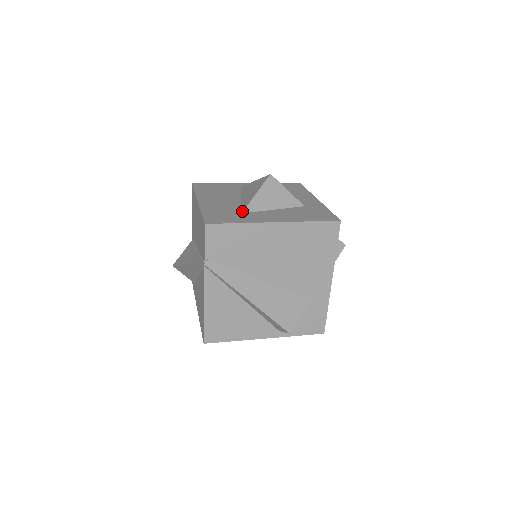
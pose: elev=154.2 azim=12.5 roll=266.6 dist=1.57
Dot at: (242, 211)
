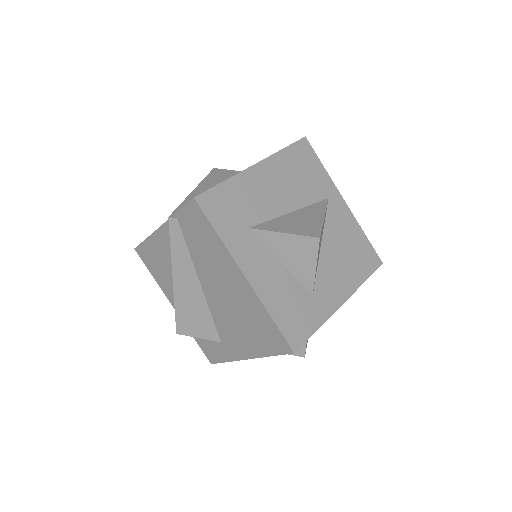
Dot at: (253, 227)
